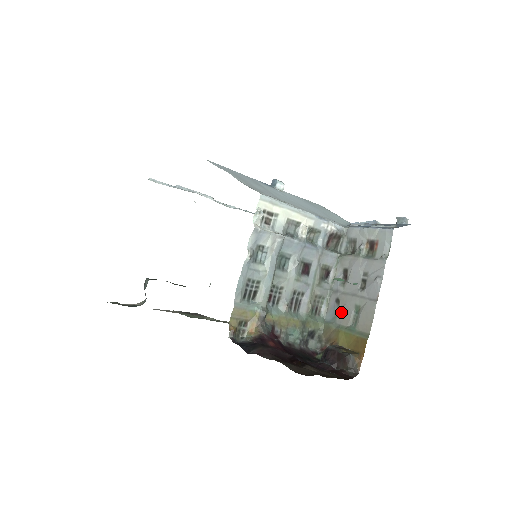
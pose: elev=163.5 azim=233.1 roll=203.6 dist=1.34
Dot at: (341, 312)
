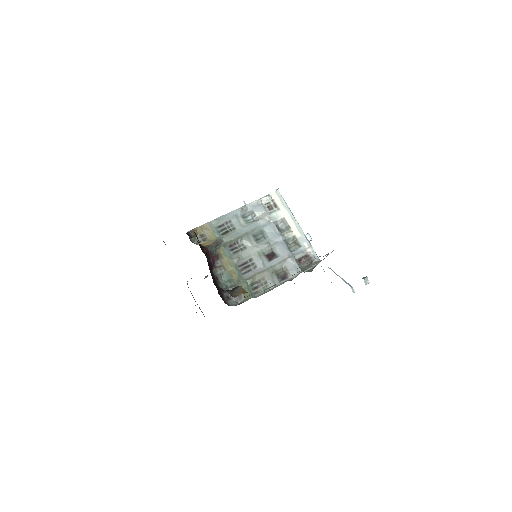
Dot at: occluded
